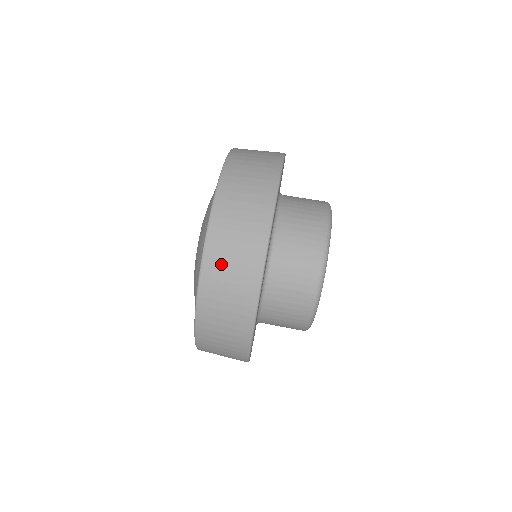
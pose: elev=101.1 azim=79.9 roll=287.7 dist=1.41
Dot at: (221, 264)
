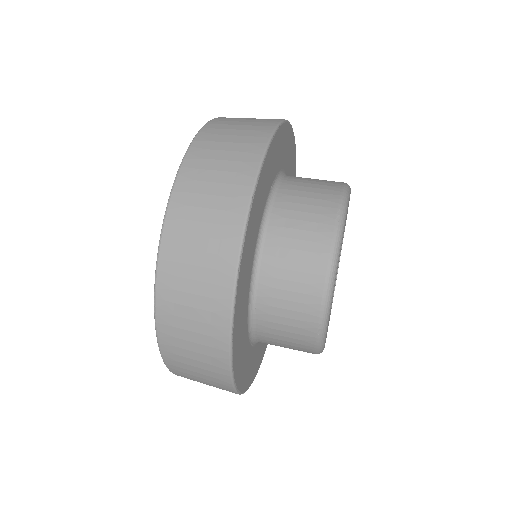
Dot at: (191, 211)
